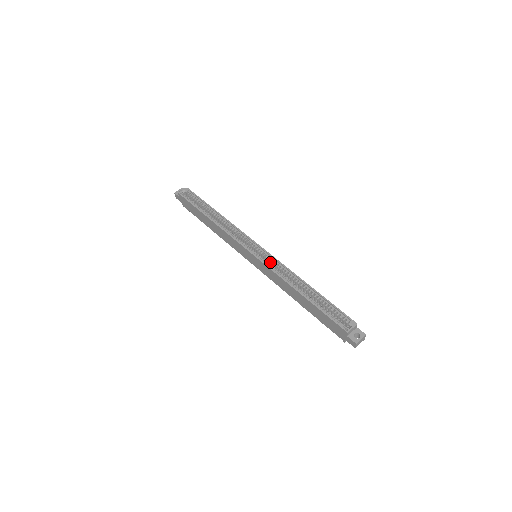
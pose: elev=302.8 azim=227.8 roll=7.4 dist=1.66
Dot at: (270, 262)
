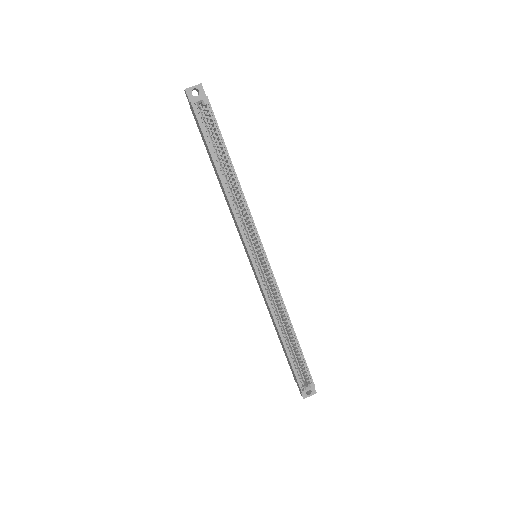
Dot at: (268, 279)
